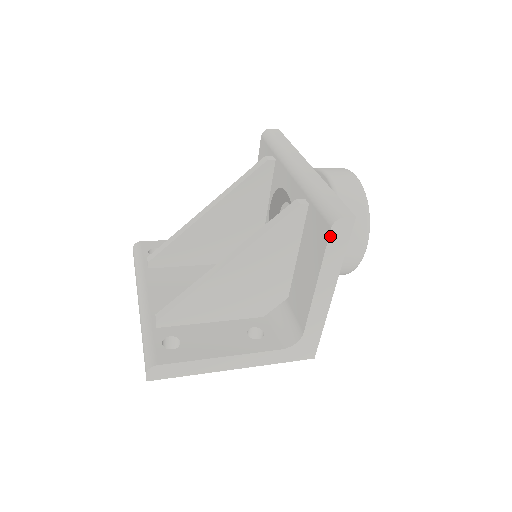
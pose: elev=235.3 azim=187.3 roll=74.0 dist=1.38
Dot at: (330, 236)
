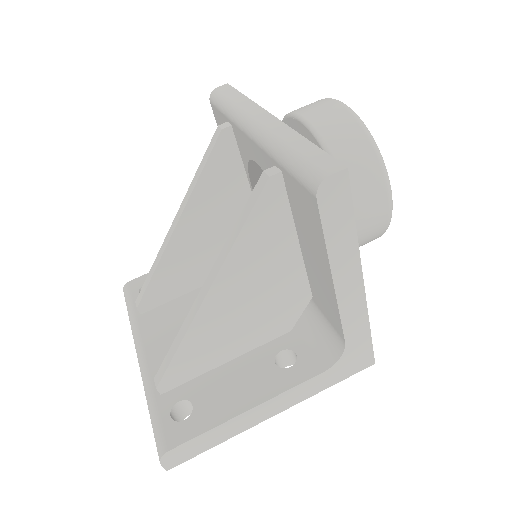
Dot at: (320, 210)
